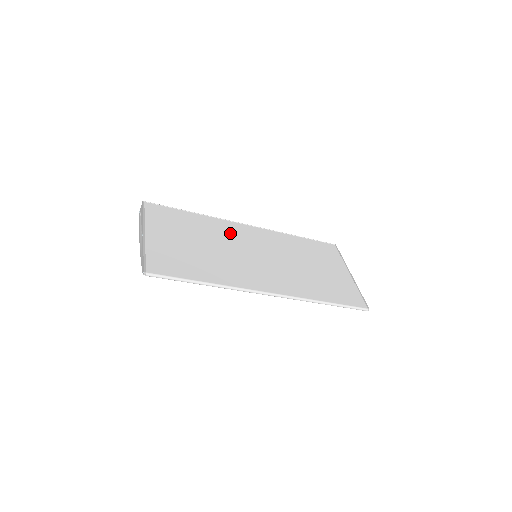
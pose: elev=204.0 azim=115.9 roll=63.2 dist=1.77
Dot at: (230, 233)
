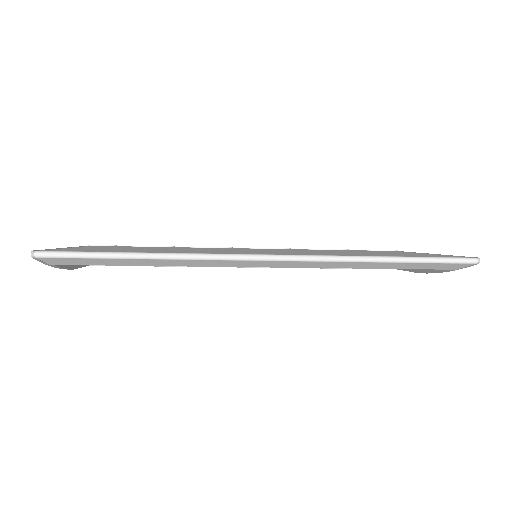
Dot at: occluded
